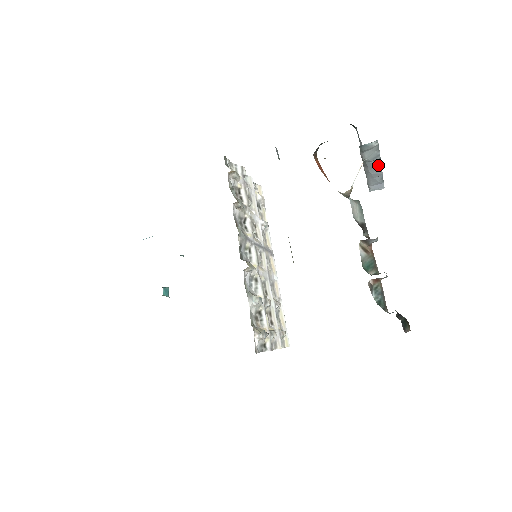
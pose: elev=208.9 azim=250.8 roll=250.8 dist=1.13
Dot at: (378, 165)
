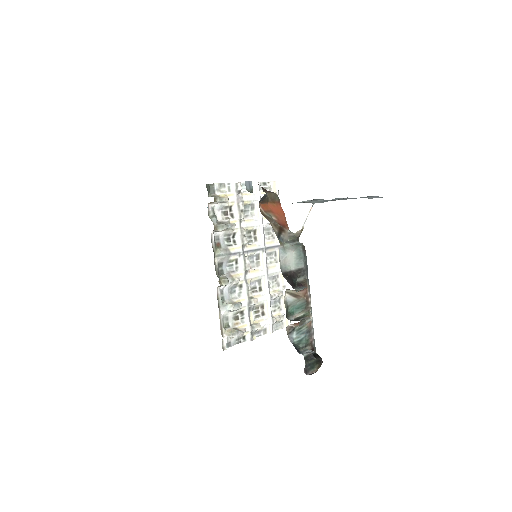
Dot at: (342, 198)
